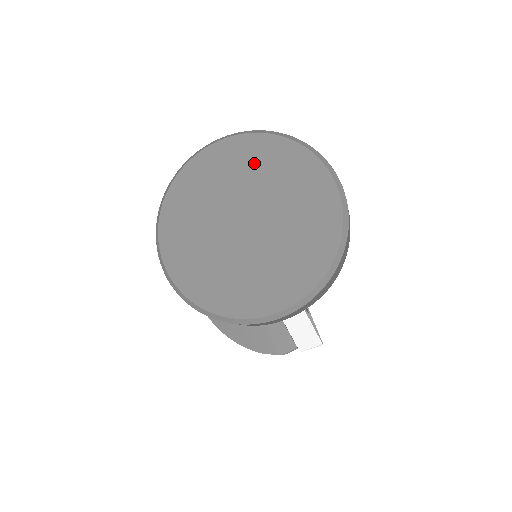
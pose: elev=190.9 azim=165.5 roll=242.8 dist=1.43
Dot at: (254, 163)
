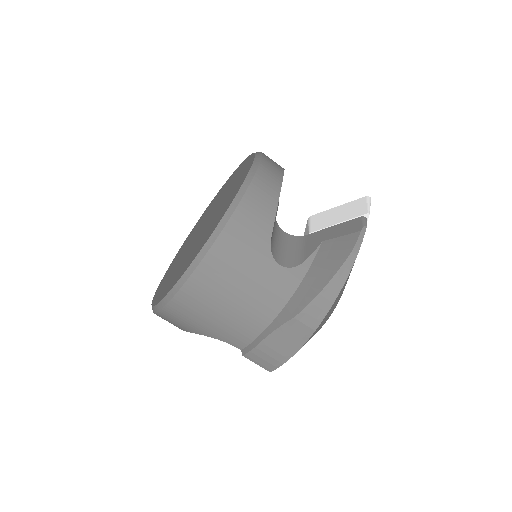
Dot at: (186, 243)
